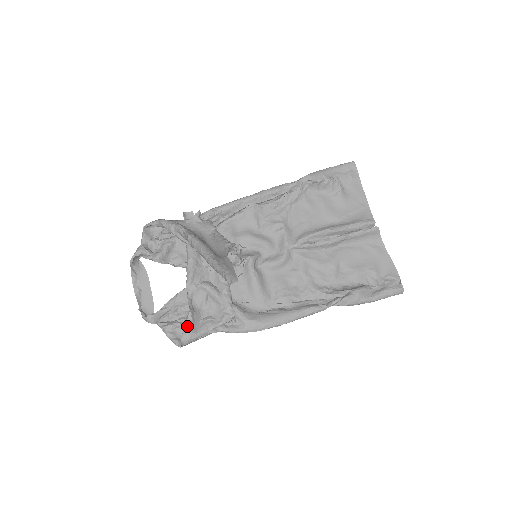
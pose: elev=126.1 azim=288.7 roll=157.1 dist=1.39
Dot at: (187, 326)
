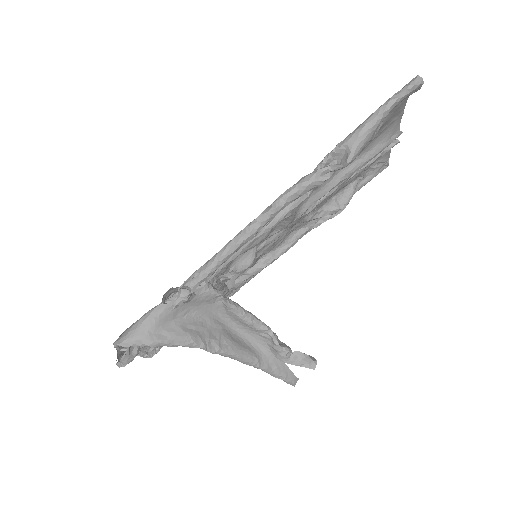
Dot at: occluded
